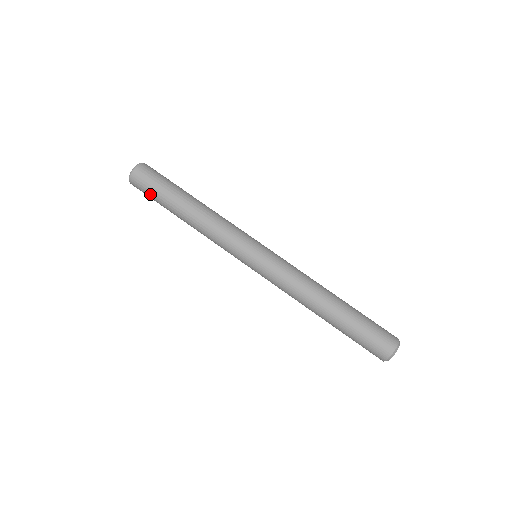
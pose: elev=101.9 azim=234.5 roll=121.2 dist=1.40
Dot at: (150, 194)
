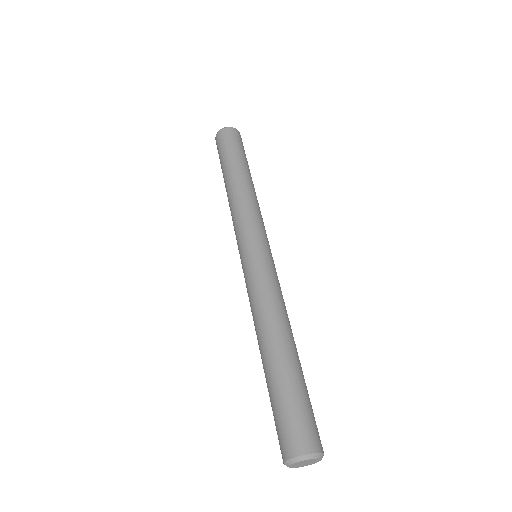
Dot at: (220, 153)
